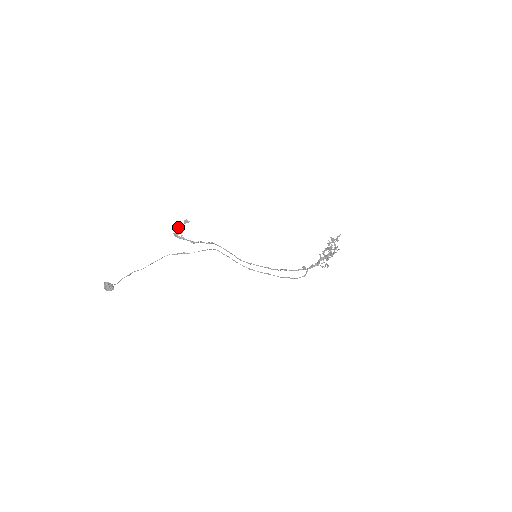
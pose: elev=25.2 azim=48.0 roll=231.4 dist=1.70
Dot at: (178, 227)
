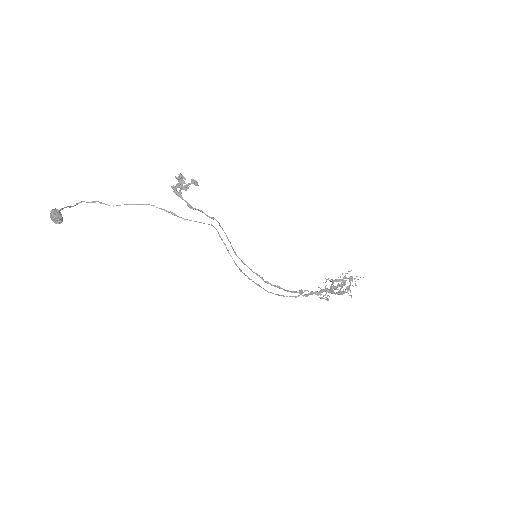
Dot at: (181, 181)
